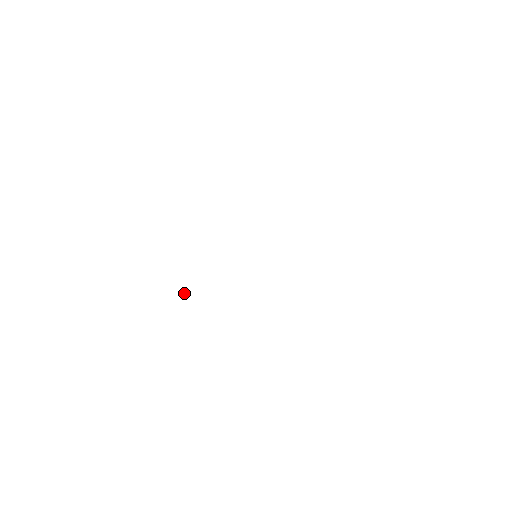
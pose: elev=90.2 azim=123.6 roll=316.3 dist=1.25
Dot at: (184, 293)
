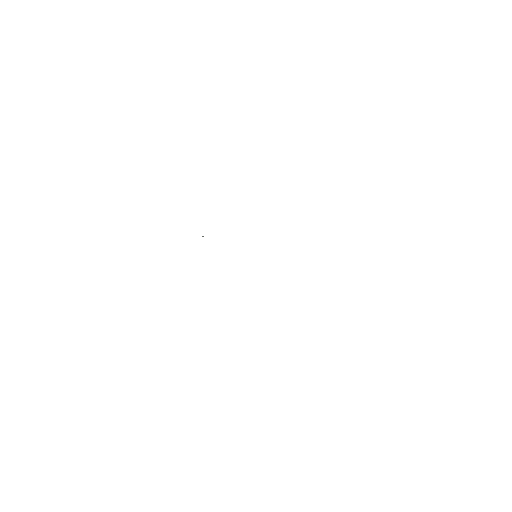
Dot at: occluded
